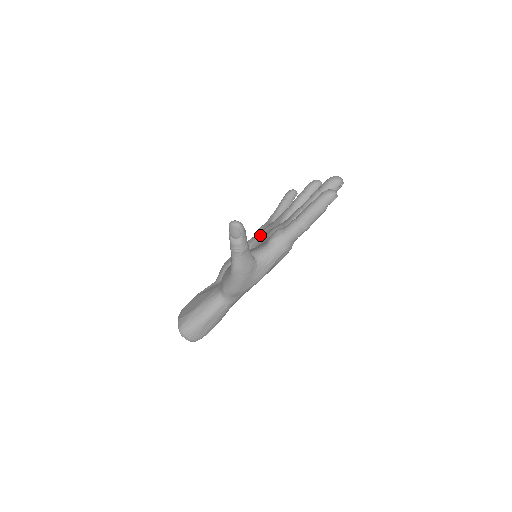
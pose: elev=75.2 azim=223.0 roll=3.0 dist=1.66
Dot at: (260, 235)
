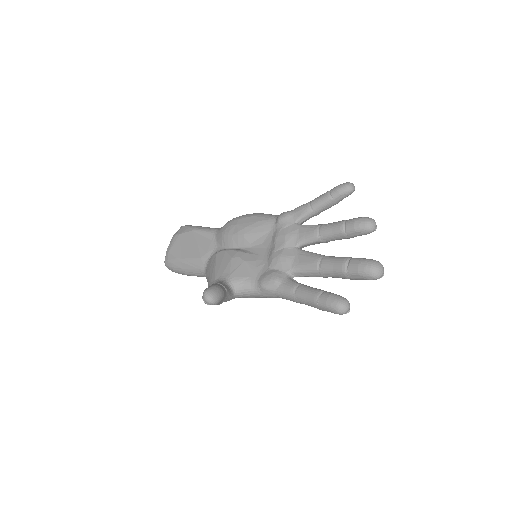
Dot at: (274, 232)
